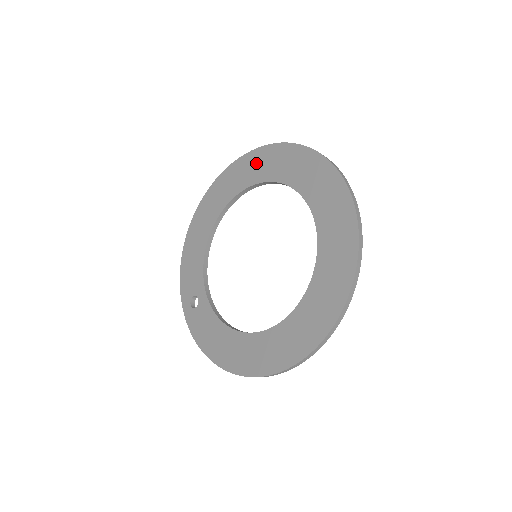
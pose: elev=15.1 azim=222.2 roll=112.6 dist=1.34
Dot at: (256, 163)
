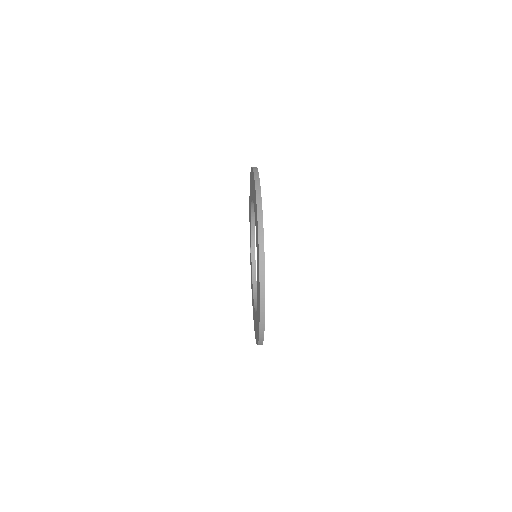
Dot at: (253, 185)
